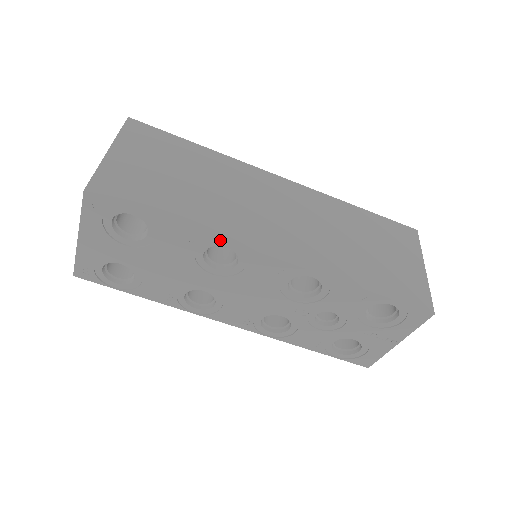
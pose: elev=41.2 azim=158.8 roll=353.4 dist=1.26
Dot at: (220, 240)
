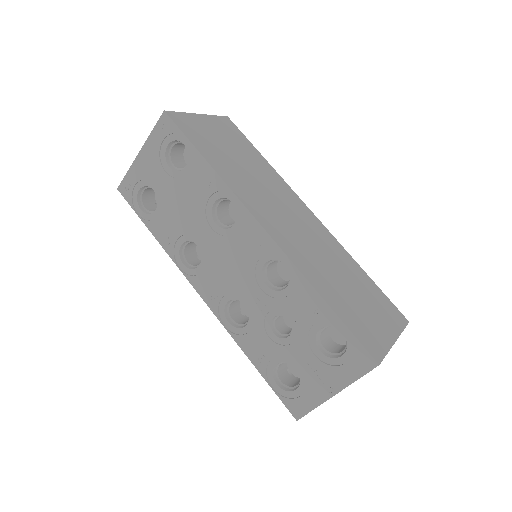
Dot at: (231, 192)
